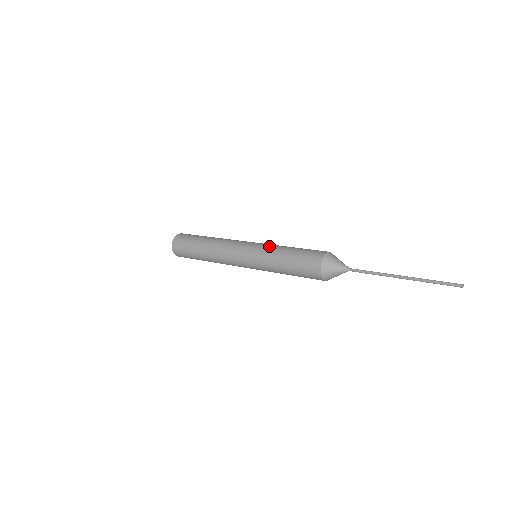
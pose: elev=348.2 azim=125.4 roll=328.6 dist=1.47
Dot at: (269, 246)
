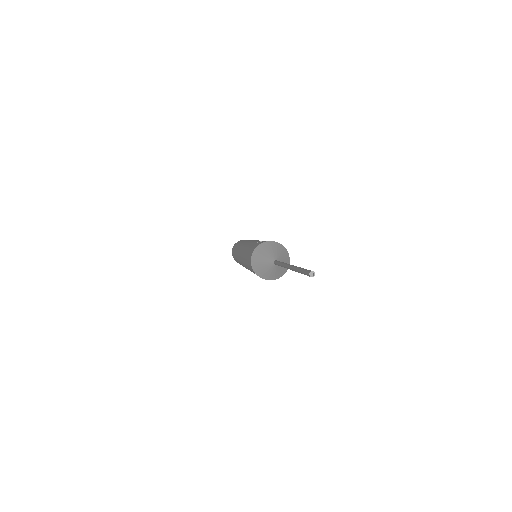
Dot at: (244, 250)
